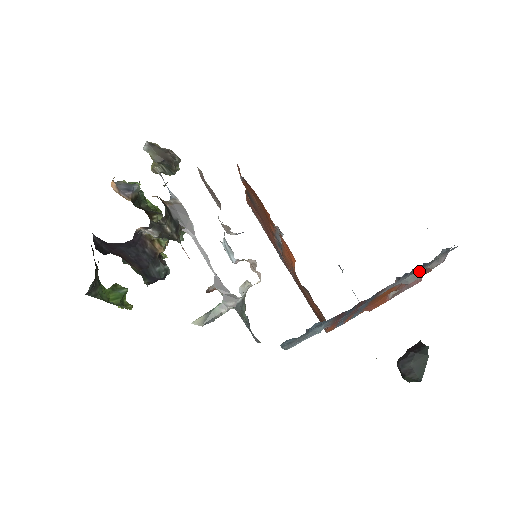
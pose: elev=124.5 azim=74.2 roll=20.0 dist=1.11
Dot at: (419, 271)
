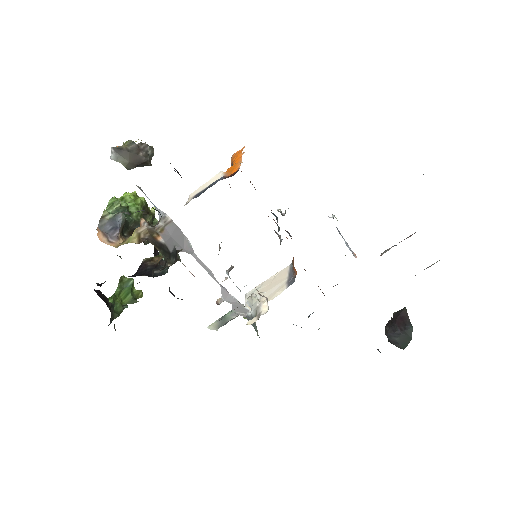
Dot at: occluded
